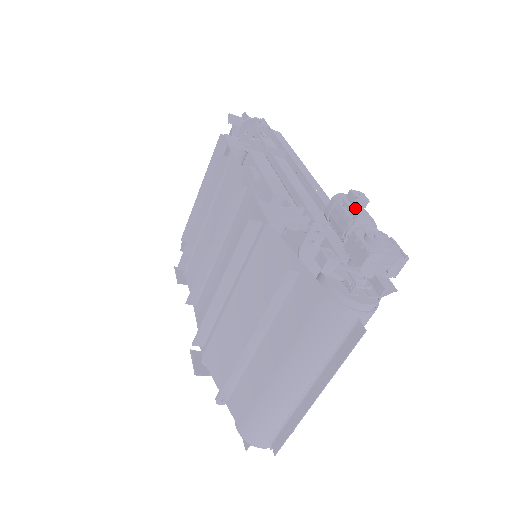
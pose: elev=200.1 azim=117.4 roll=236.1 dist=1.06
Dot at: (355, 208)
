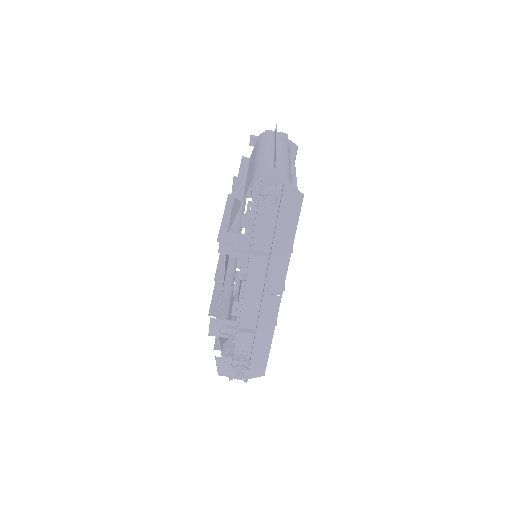
Dot at: occluded
